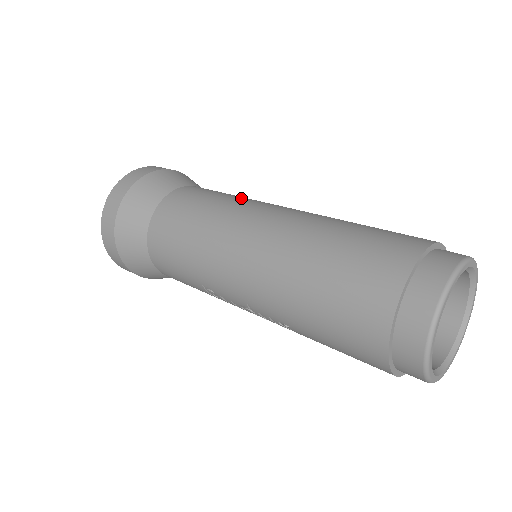
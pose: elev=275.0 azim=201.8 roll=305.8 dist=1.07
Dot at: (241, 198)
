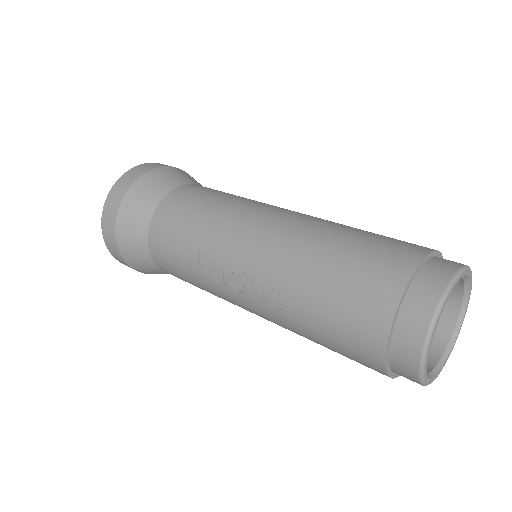
Dot at: occluded
